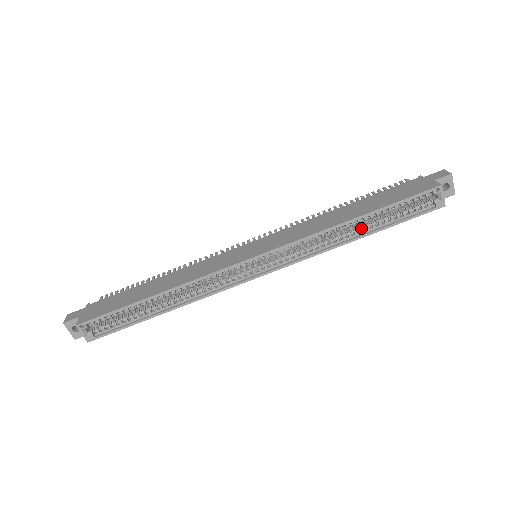
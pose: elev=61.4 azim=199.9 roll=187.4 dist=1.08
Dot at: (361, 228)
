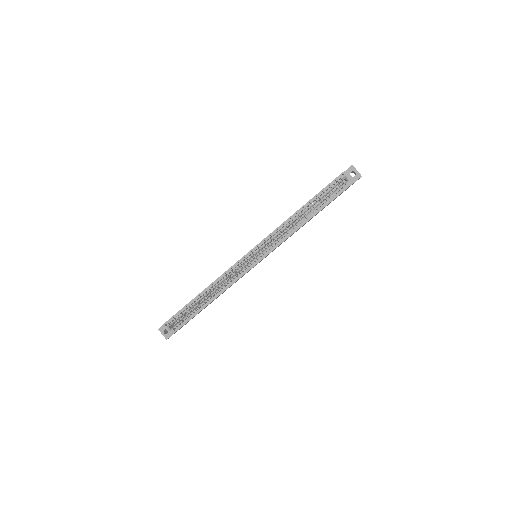
Dot at: (307, 215)
